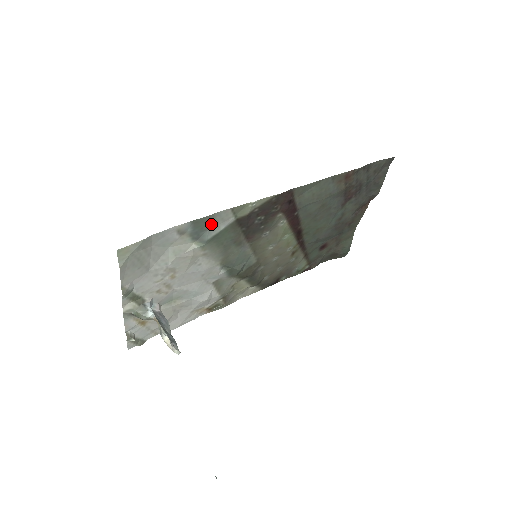
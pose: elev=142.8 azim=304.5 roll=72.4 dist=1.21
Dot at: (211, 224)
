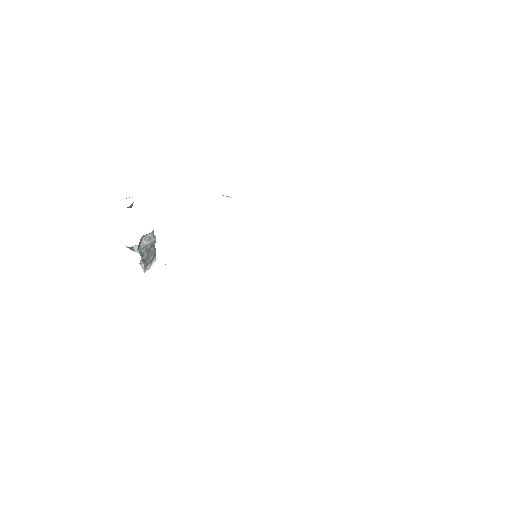
Dot at: occluded
